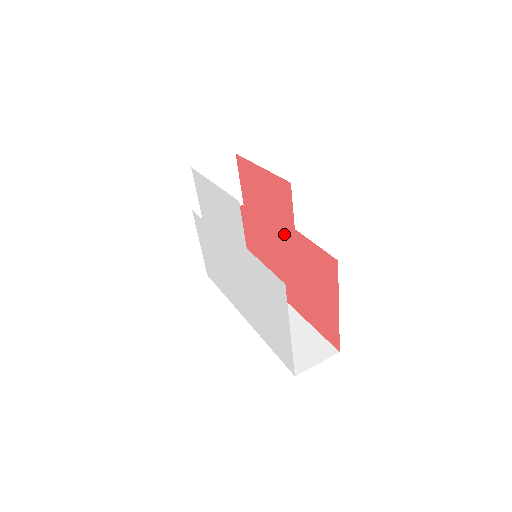
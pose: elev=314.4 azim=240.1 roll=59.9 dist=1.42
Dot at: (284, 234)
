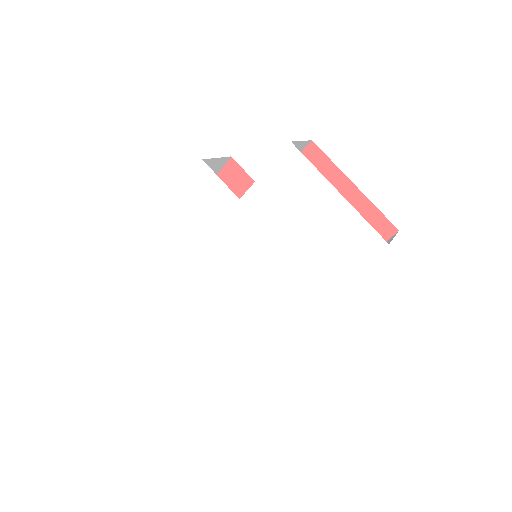
Dot at: occluded
